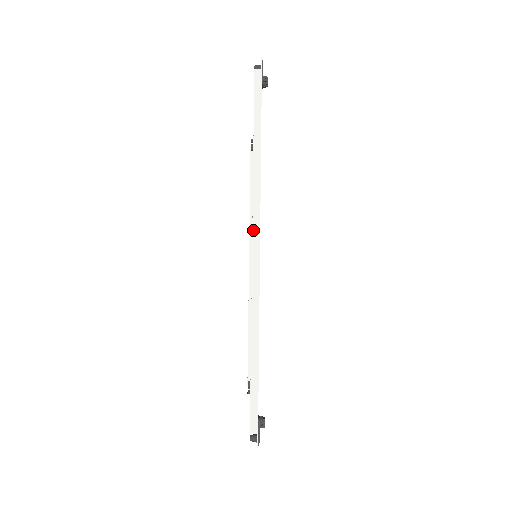
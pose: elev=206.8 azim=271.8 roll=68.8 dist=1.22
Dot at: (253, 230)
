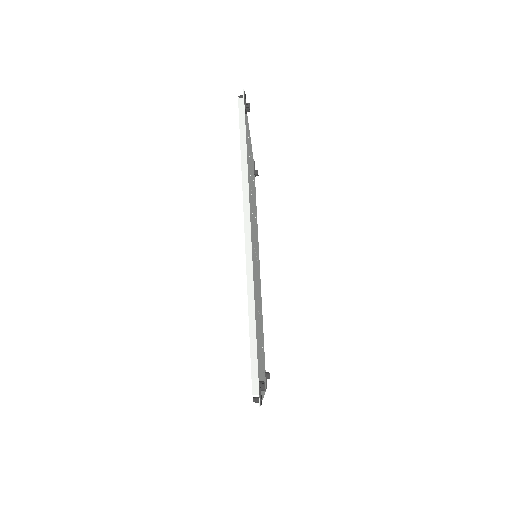
Dot at: (245, 224)
